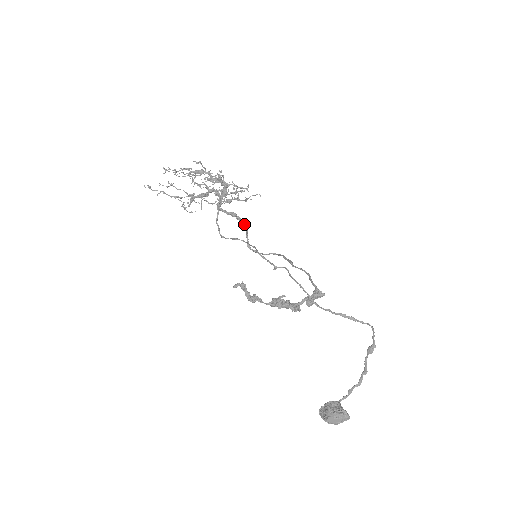
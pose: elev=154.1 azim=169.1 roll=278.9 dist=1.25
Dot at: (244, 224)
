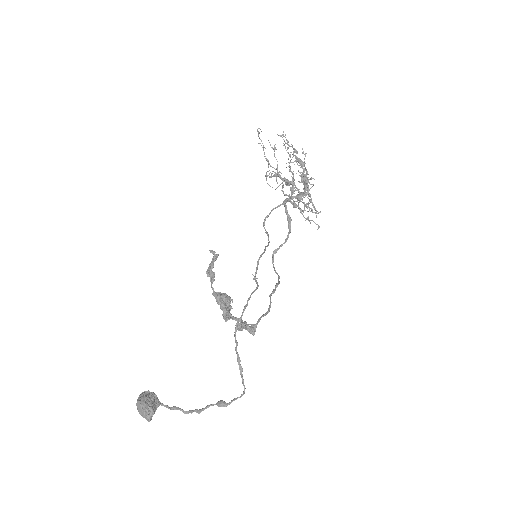
Dot at: occluded
